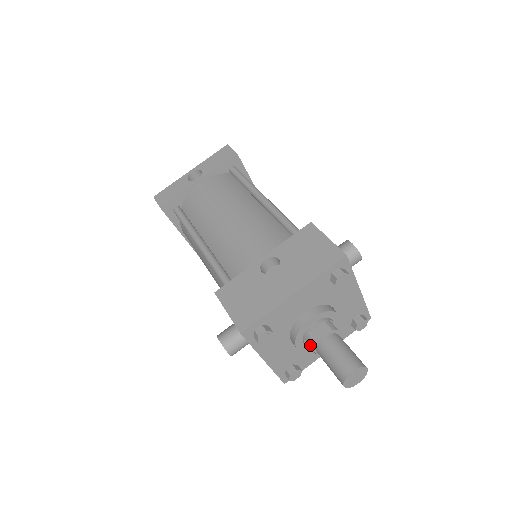
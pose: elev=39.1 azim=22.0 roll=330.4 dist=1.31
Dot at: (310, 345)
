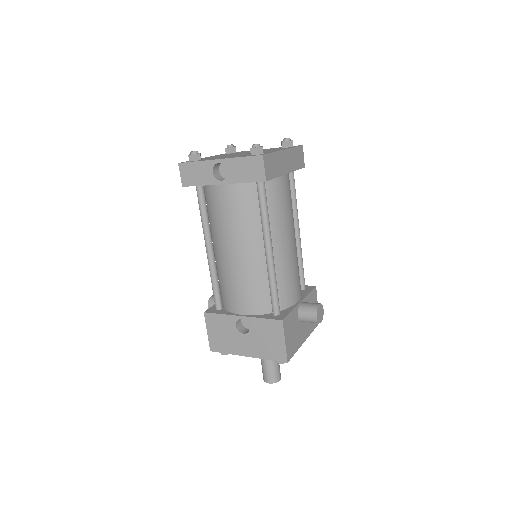
Dot at: occluded
